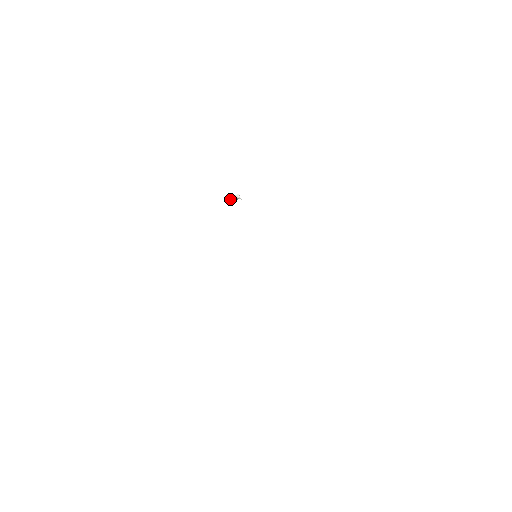
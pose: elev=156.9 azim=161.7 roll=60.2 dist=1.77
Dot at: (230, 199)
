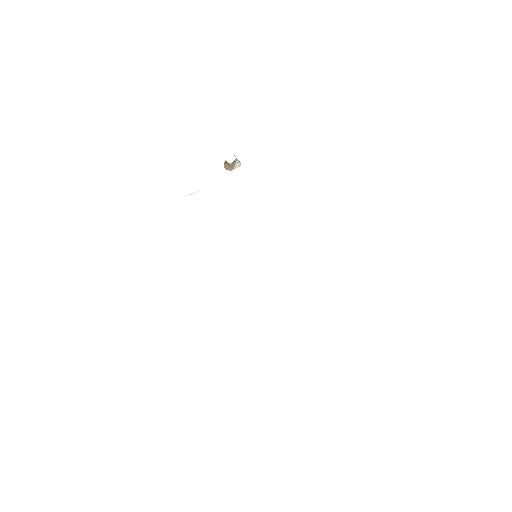
Dot at: (224, 165)
